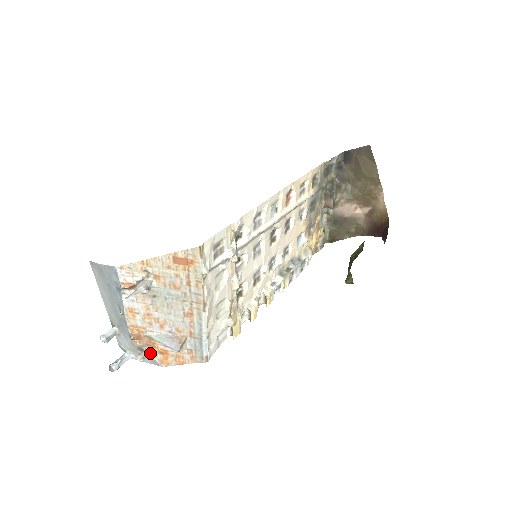
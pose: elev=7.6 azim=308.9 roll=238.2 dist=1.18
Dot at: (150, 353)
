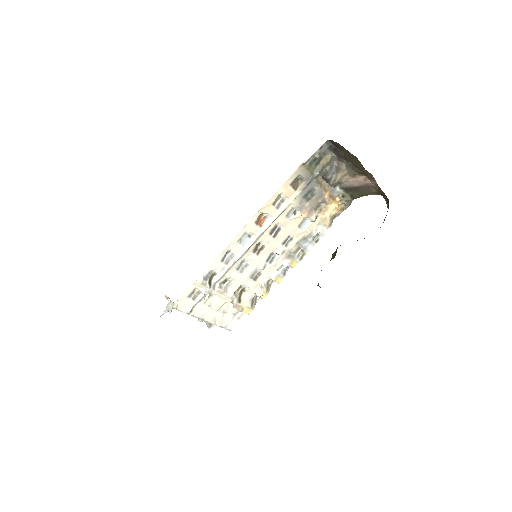
Dot at: occluded
